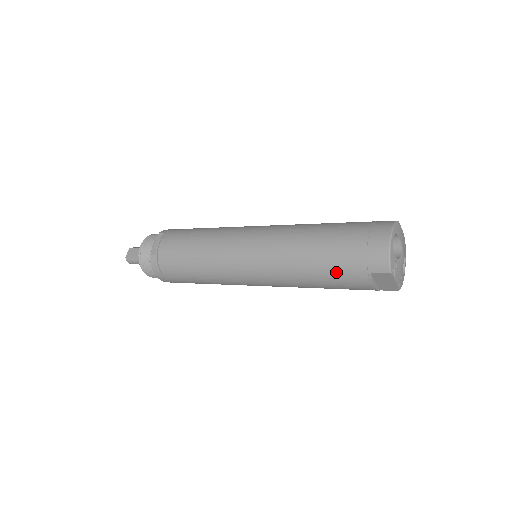
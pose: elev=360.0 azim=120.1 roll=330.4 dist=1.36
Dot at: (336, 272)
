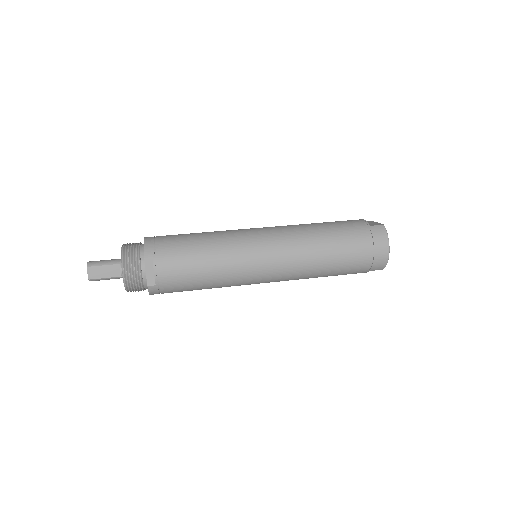
Dot at: (345, 274)
